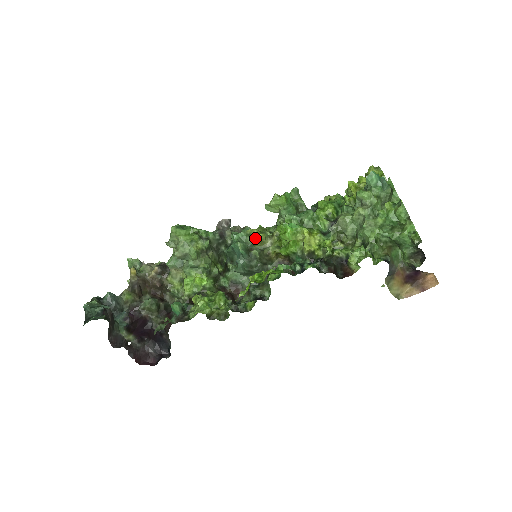
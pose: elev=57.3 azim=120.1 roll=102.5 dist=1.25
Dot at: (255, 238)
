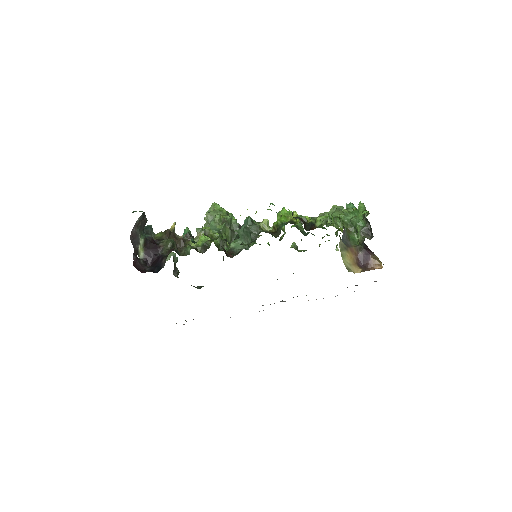
Dot at: (261, 222)
